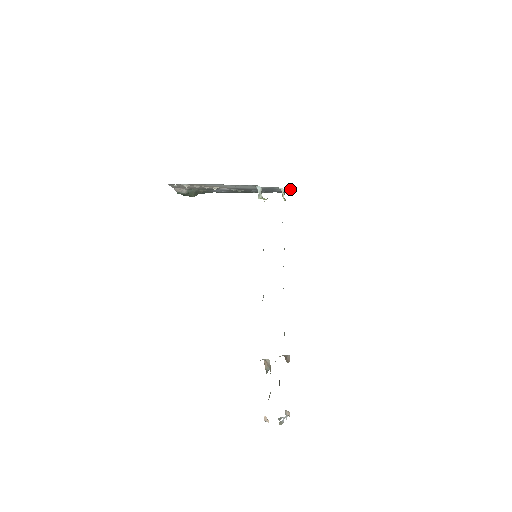
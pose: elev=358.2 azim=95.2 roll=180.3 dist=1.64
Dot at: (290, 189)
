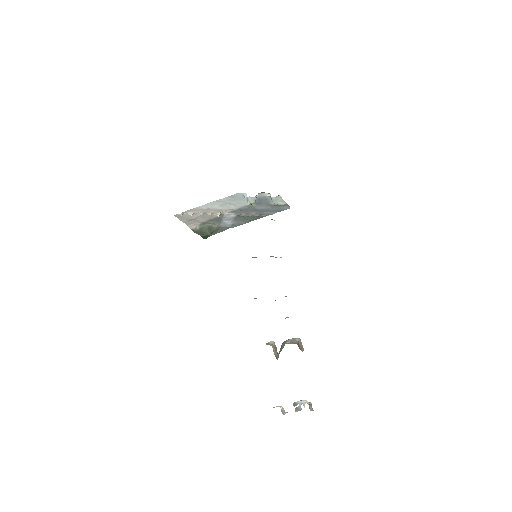
Dot at: (280, 196)
